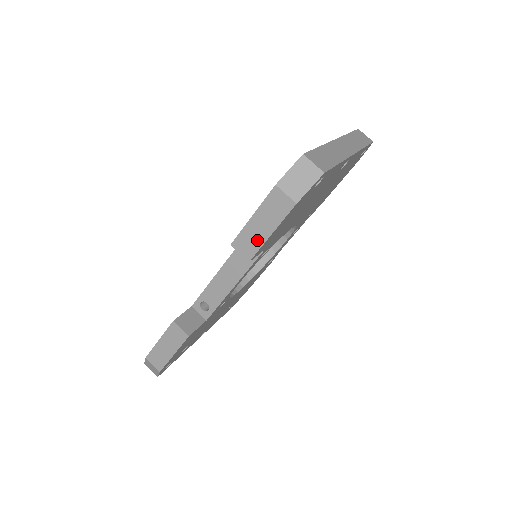
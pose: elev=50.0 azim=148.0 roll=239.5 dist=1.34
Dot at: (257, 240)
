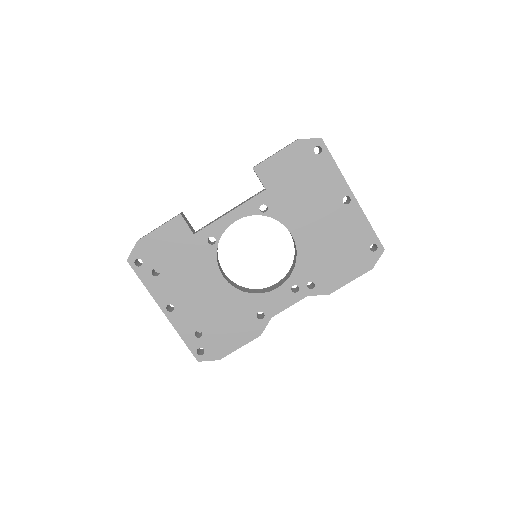
Dot at: (266, 159)
